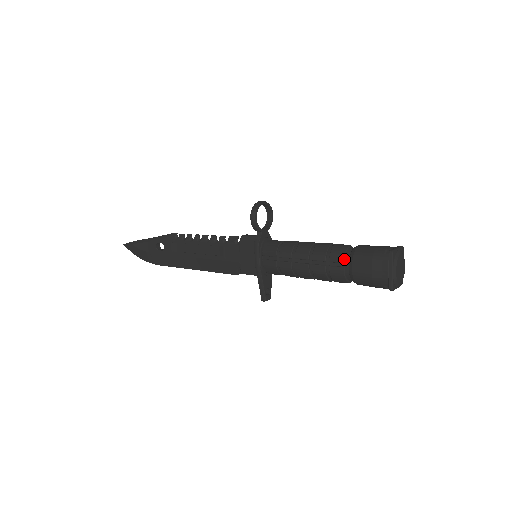
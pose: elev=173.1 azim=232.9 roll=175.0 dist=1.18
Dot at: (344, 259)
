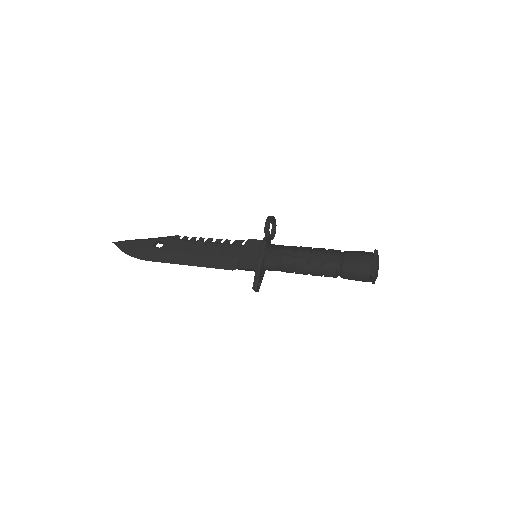
Dot at: (338, 254)
